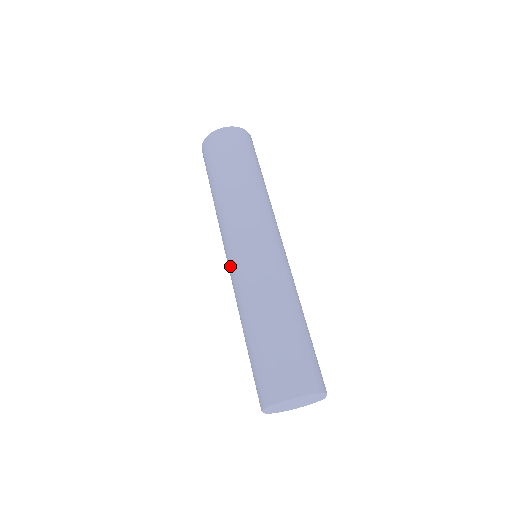
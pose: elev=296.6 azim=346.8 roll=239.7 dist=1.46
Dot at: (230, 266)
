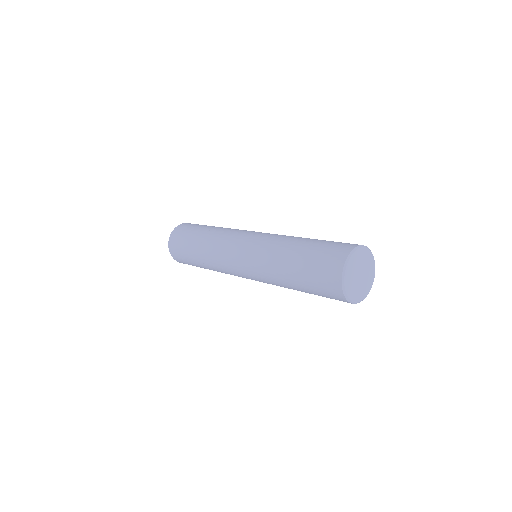
Dot at: (253, 236)
